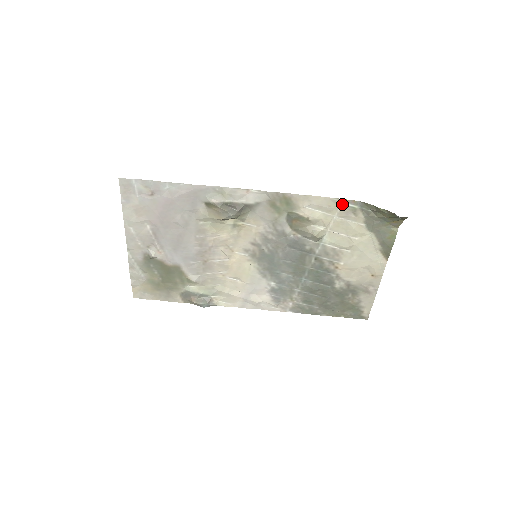
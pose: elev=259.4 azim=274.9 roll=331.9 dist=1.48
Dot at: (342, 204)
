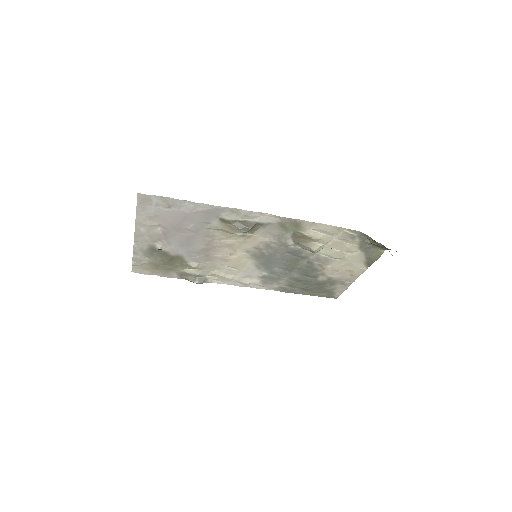
Dot at: (344, 231)
